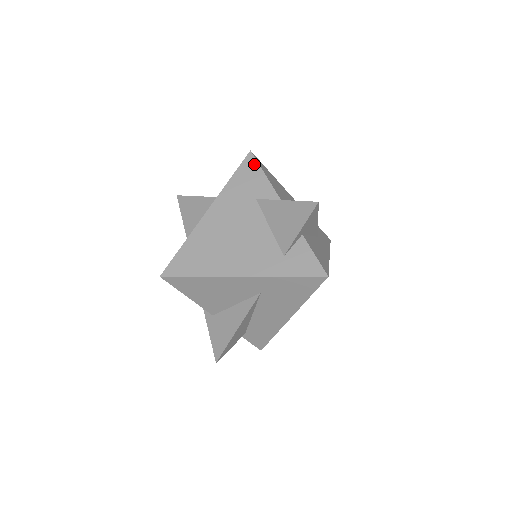
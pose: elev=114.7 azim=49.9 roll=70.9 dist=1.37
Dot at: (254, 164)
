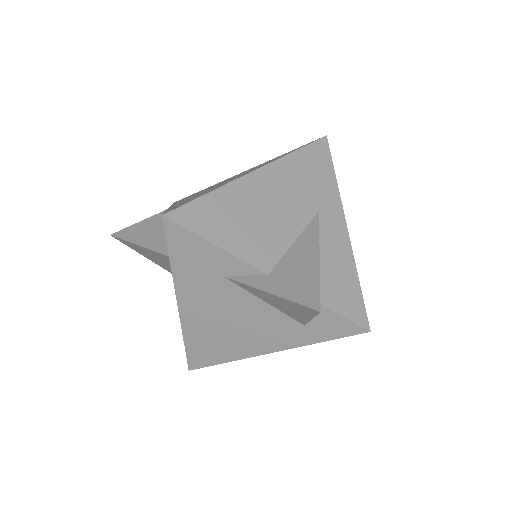
Dot at: (184, 234)
